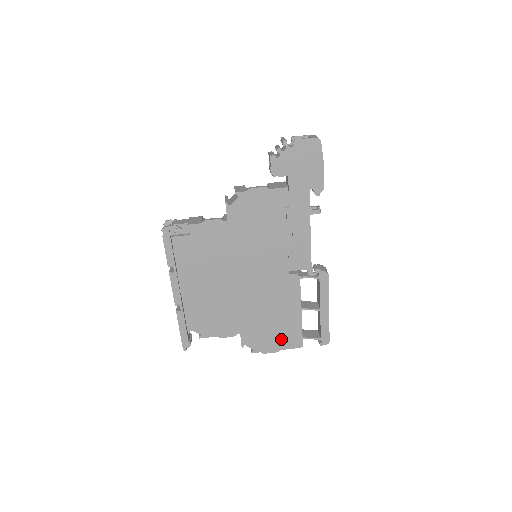
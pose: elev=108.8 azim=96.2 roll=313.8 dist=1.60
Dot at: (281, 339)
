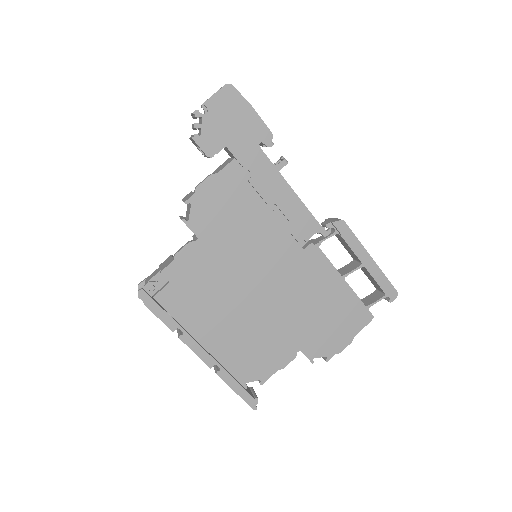
Dot at: (346, 325)
